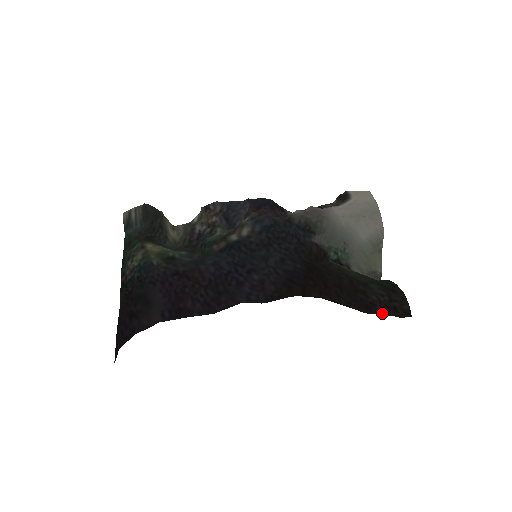
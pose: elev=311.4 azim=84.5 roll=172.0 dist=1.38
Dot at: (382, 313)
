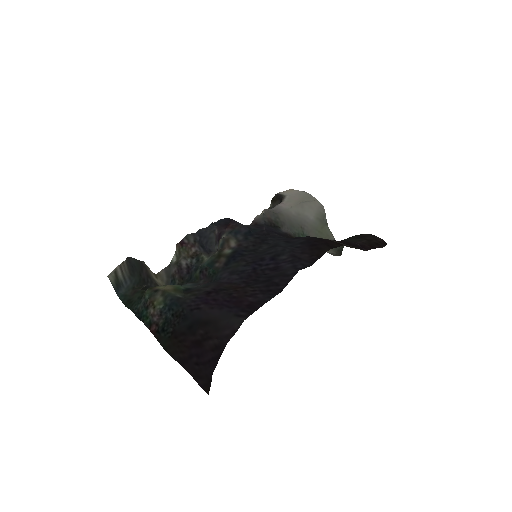
Dot at: (373, 248)
